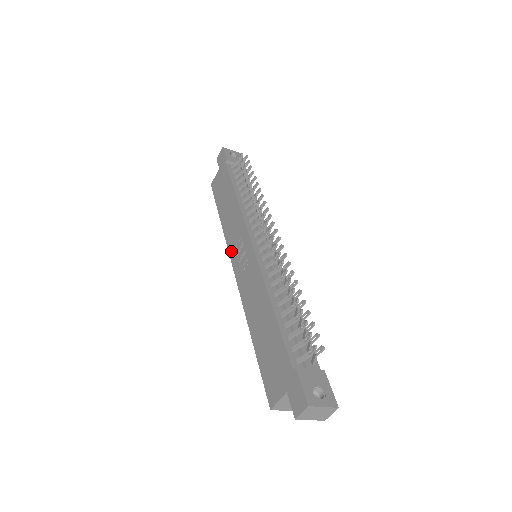
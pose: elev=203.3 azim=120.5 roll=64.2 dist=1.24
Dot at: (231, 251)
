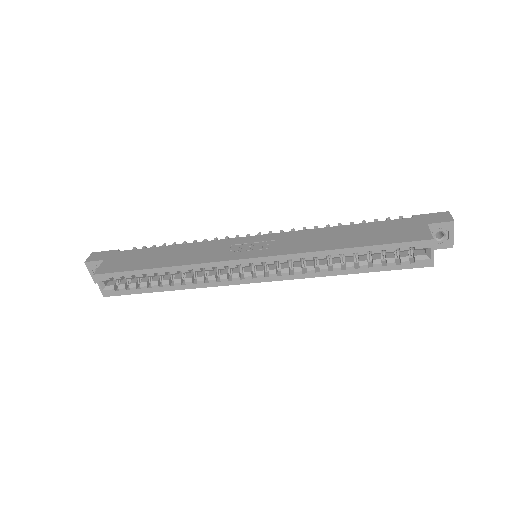
Dot at: (225, 257)
